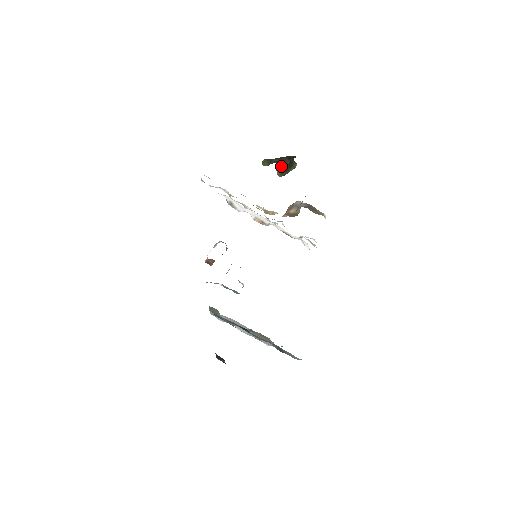
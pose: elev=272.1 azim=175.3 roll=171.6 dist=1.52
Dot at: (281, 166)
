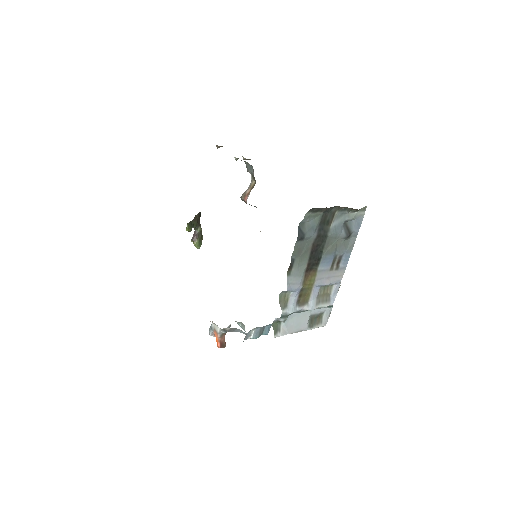
Dot at: (196, 234)
